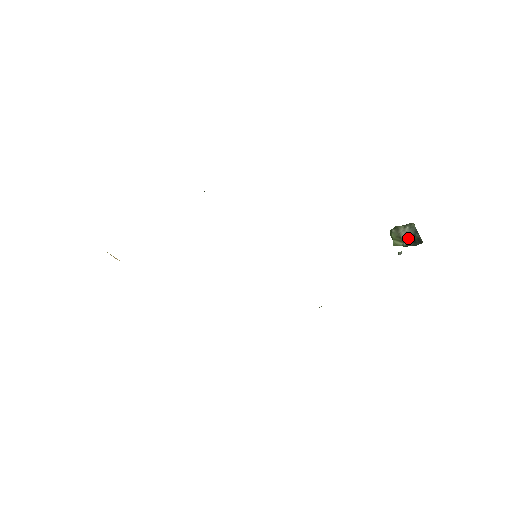
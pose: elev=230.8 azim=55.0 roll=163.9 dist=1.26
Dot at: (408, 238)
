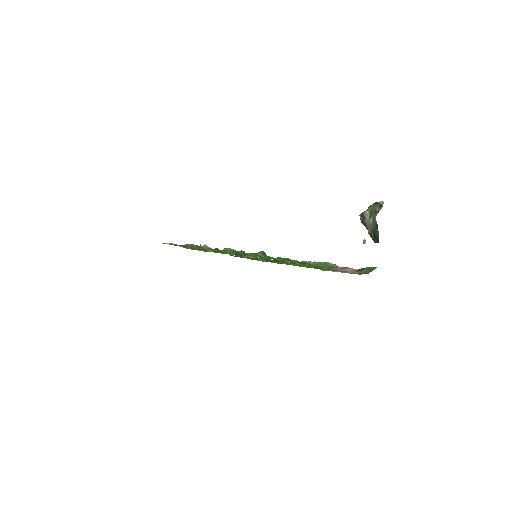
Dot at: (371, 229)
